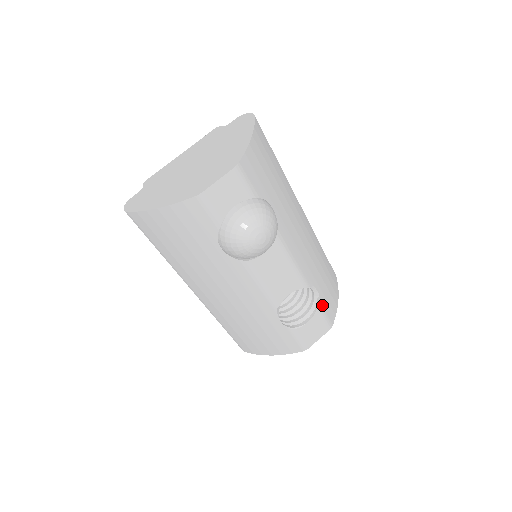
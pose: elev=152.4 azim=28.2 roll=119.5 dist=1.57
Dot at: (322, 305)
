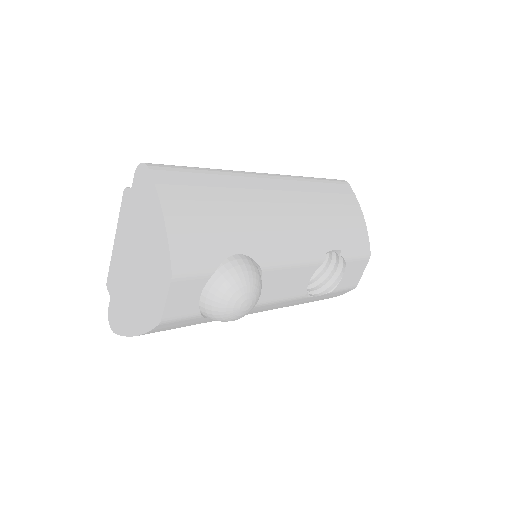
Dot at: (349, 253)
